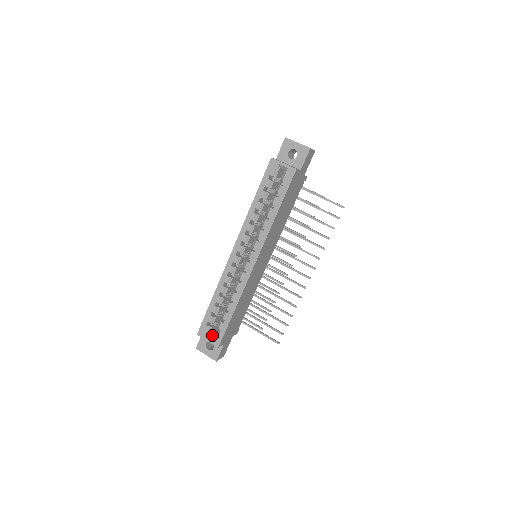
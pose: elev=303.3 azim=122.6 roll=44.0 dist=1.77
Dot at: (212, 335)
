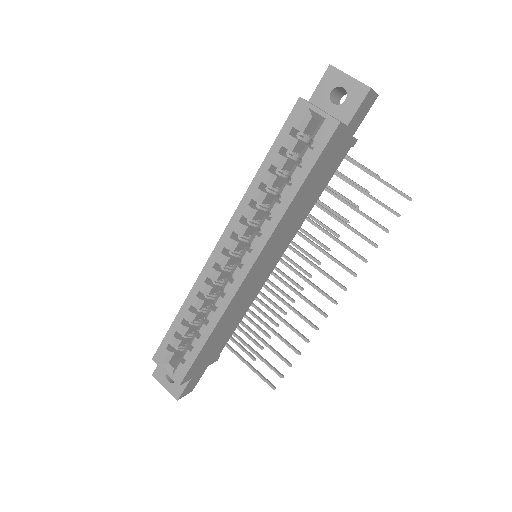
Dot at: (174, 364)
